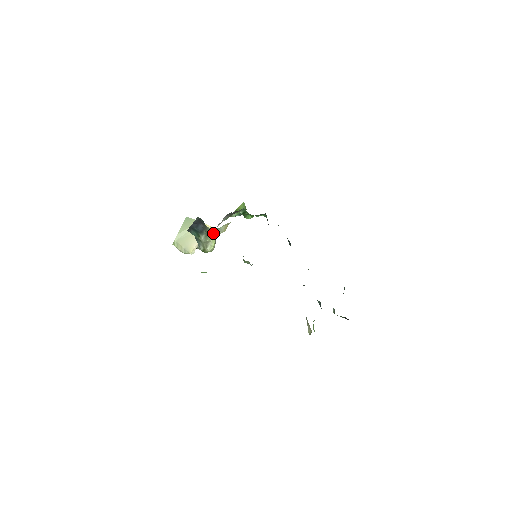
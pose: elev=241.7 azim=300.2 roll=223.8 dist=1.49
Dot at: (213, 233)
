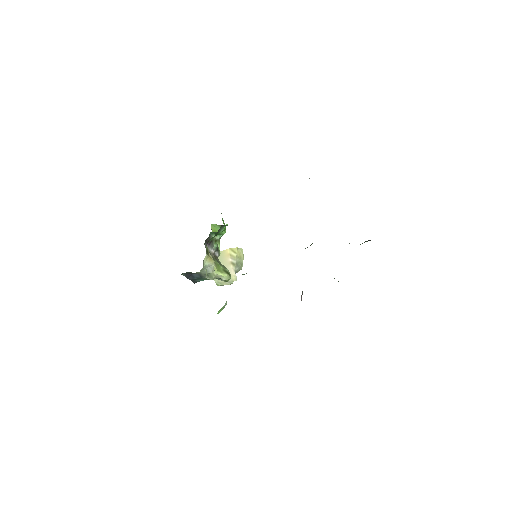
Dot at: (208, 271)
